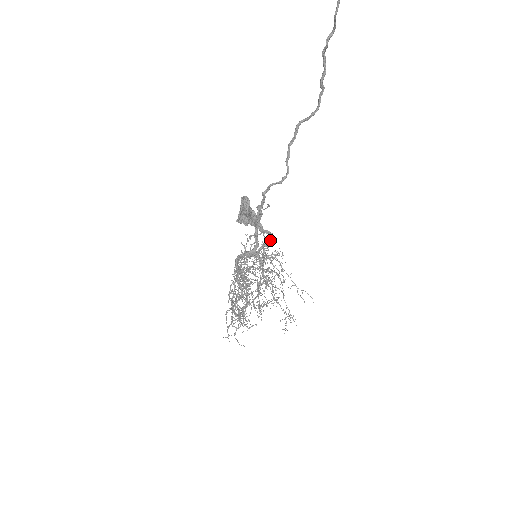
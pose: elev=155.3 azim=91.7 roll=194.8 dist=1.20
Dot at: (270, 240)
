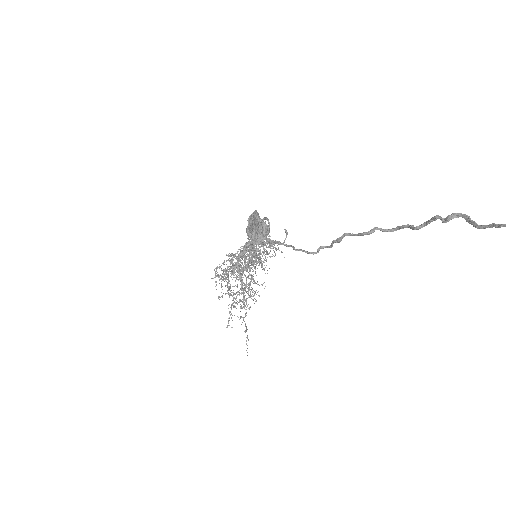
Dot at: occluded
